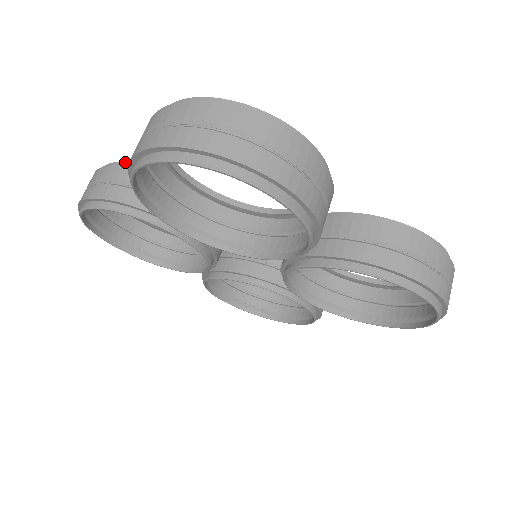
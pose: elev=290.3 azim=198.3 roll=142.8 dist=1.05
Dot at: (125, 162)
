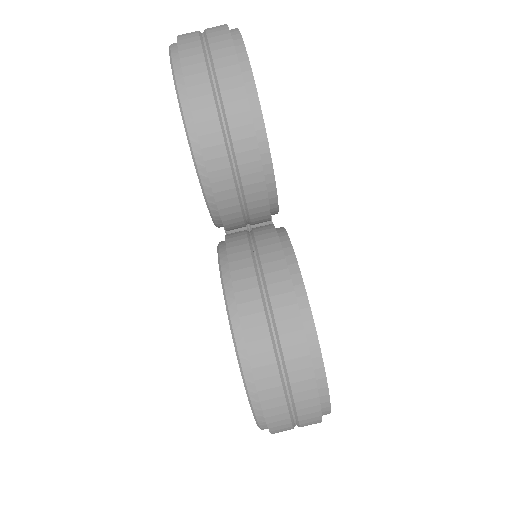
Dot at: occluded
